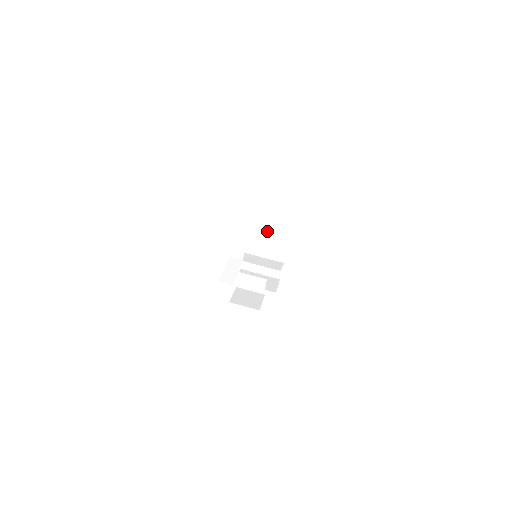
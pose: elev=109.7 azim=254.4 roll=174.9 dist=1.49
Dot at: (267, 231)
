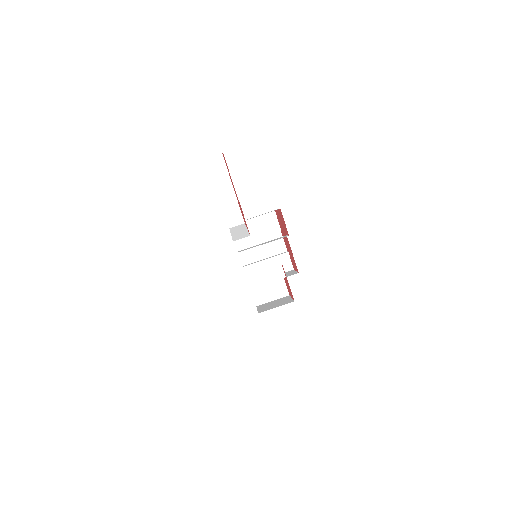
Dot at: (251, 226)
